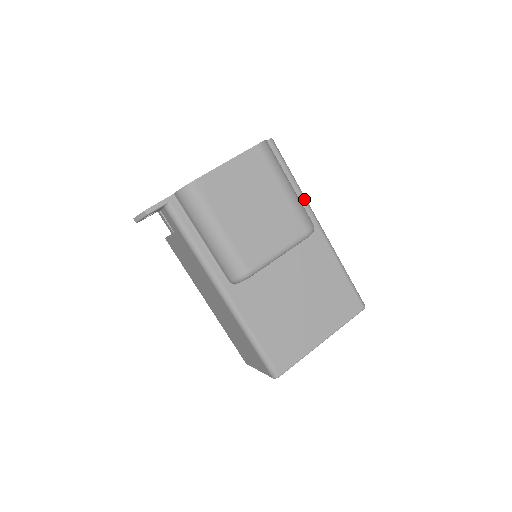
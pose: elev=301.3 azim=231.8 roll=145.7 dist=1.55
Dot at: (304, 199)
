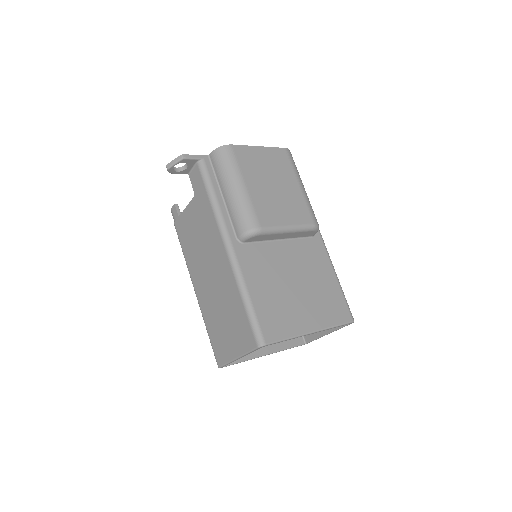
Dot at: occluded
